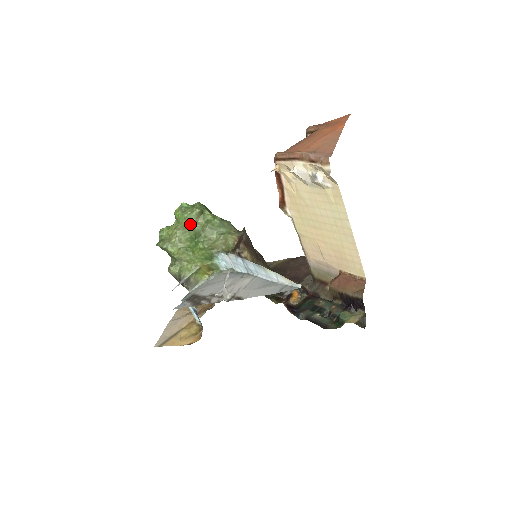
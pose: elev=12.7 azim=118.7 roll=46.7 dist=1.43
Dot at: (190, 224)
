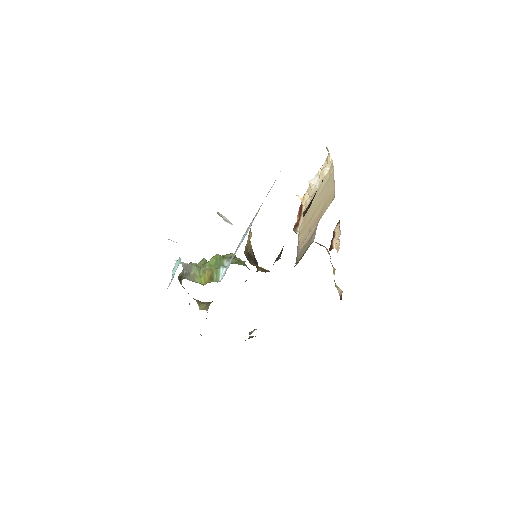
Dot at: occluded
